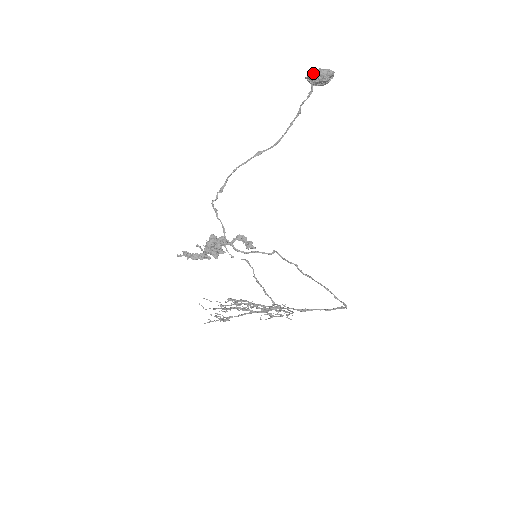
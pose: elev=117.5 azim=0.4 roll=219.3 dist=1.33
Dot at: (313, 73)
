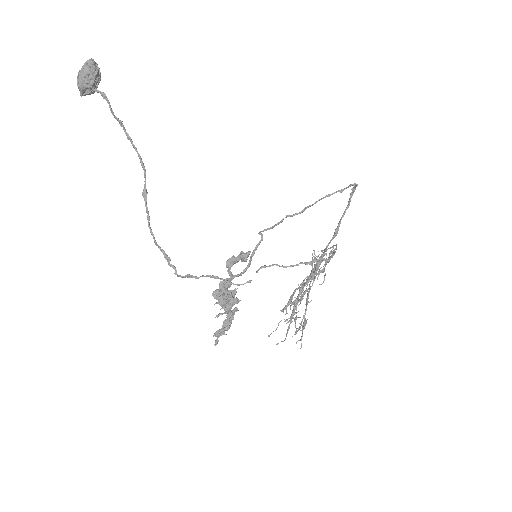
Dot at: (80, 83)
